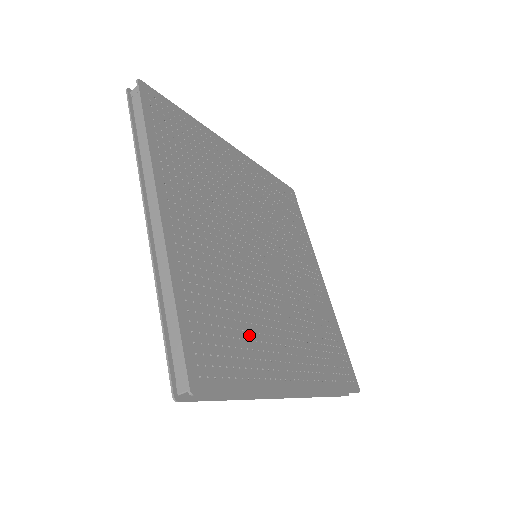
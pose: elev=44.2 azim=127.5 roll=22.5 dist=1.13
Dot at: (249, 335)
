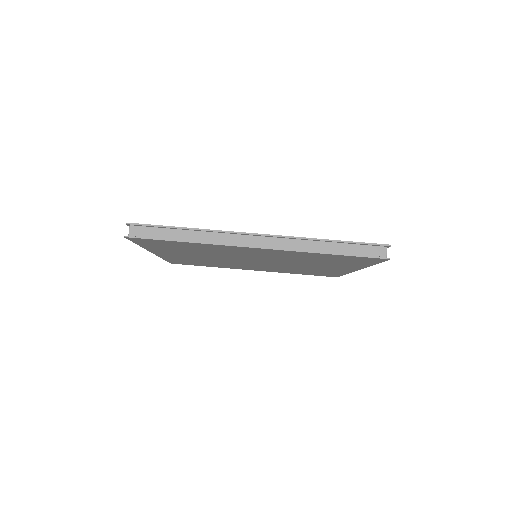
Dot at: occluded
